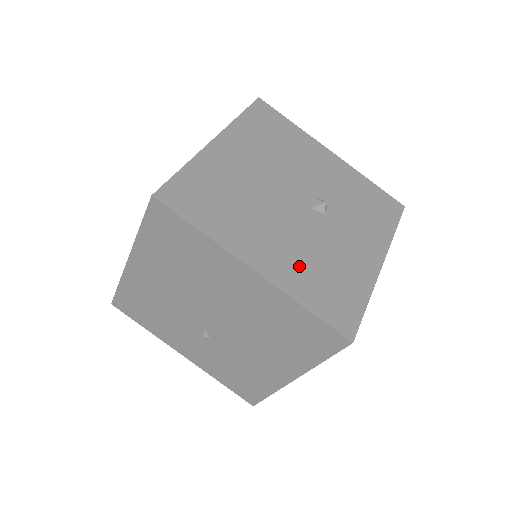
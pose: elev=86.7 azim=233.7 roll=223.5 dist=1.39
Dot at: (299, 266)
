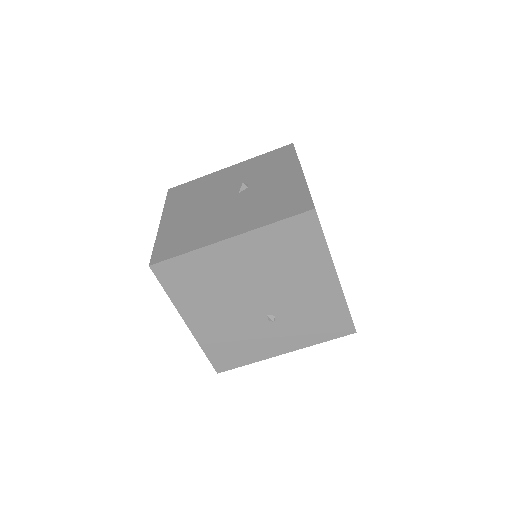
Dot at: (254, 215)
